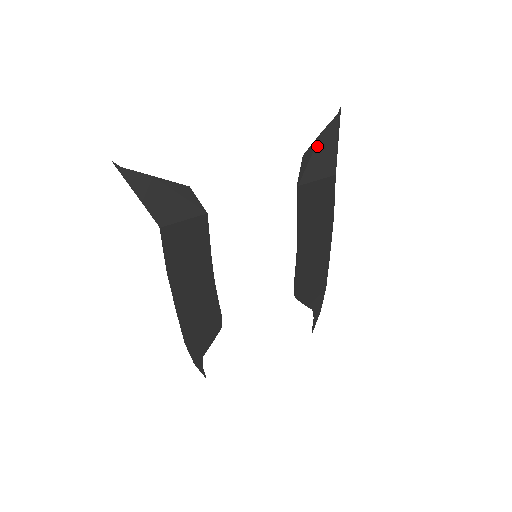
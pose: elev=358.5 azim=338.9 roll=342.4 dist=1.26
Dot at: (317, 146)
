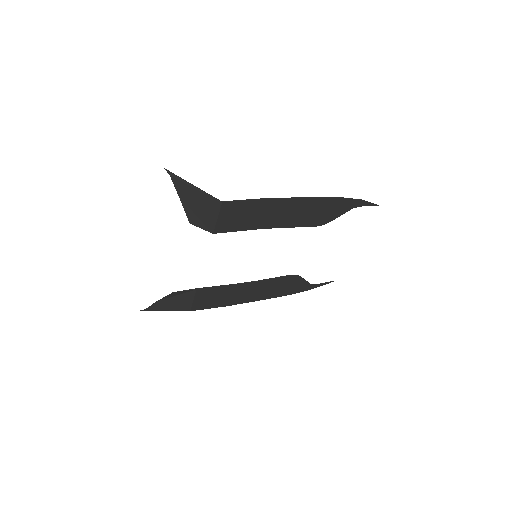
Dot at: (189, 206)
